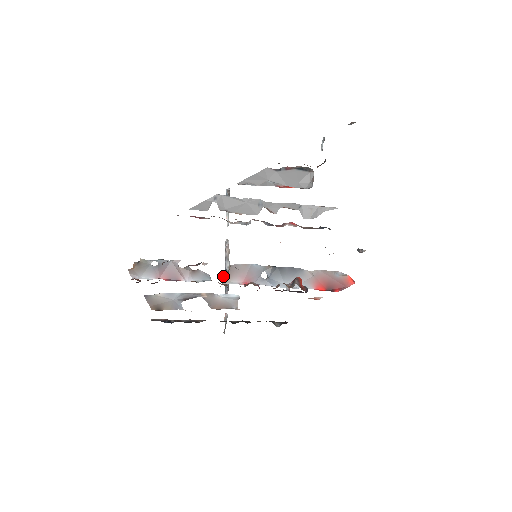
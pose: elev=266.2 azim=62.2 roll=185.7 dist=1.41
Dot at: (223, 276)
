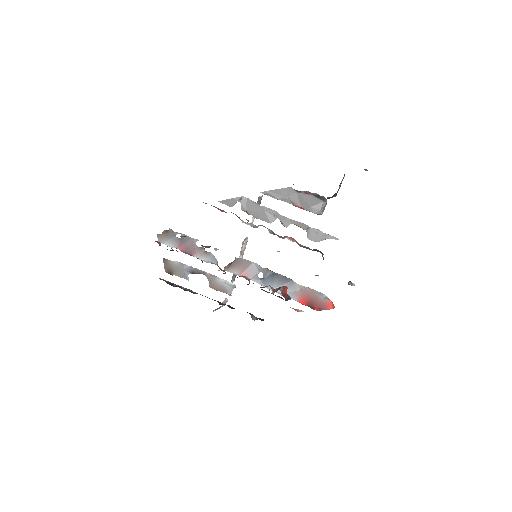
Dot at: (228, 264)
